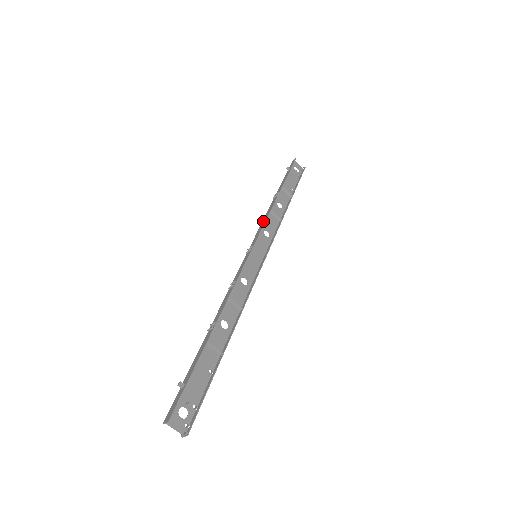
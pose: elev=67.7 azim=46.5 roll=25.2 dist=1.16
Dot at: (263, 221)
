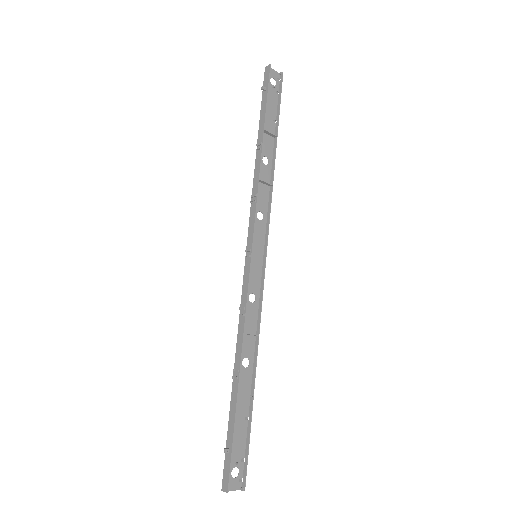
Dot at: (253, 201)
